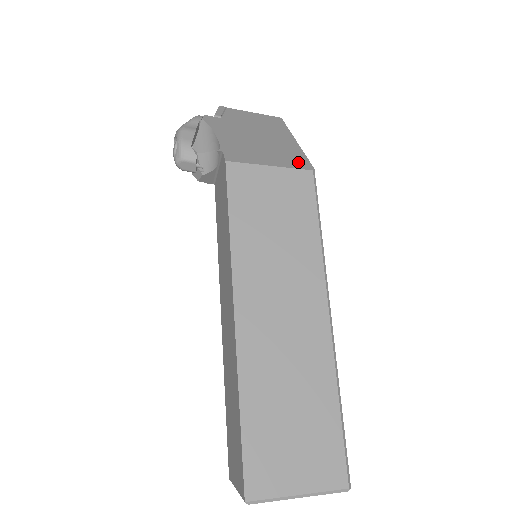
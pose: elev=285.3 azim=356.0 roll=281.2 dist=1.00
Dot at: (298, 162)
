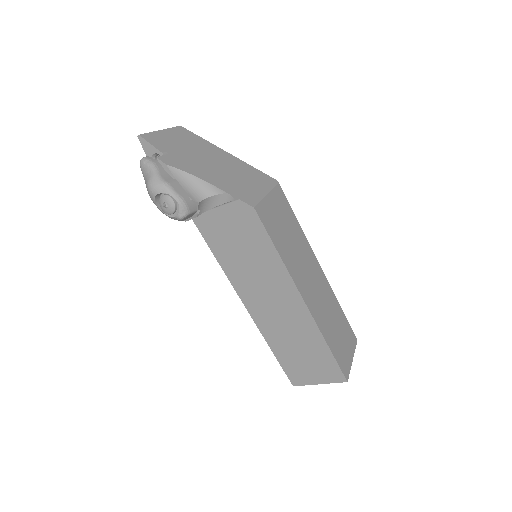
Dot at: (265, 179)
